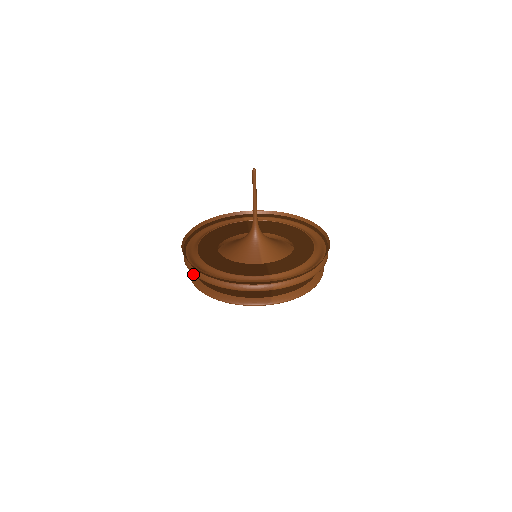
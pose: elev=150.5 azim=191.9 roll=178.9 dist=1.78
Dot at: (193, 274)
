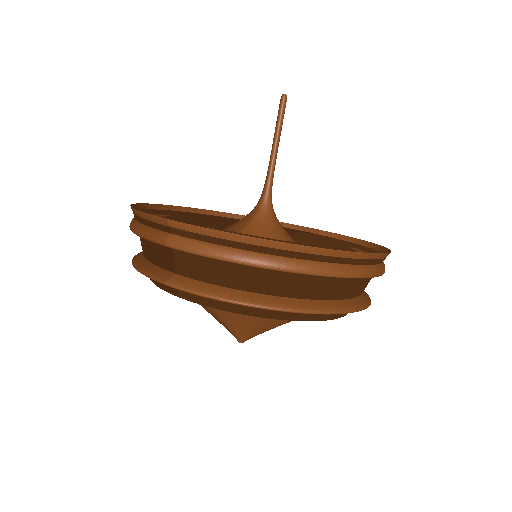
Dot at: occluded
